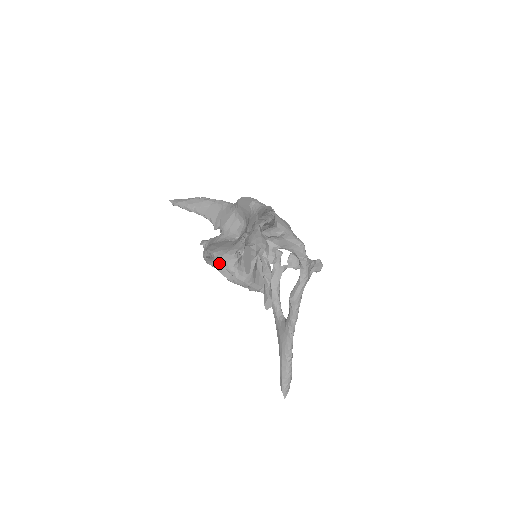
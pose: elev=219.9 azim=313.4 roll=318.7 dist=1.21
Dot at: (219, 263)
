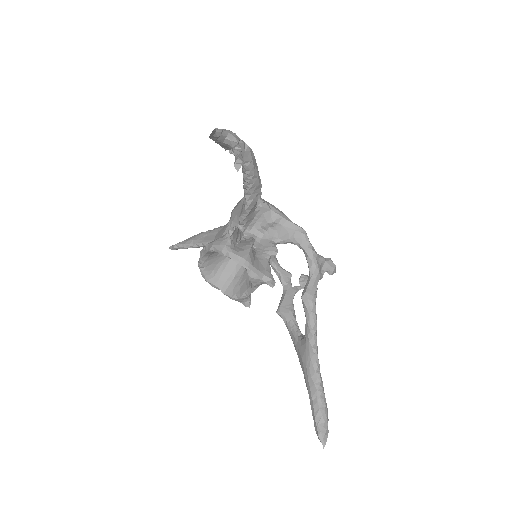
Dot at: (219, 279)
